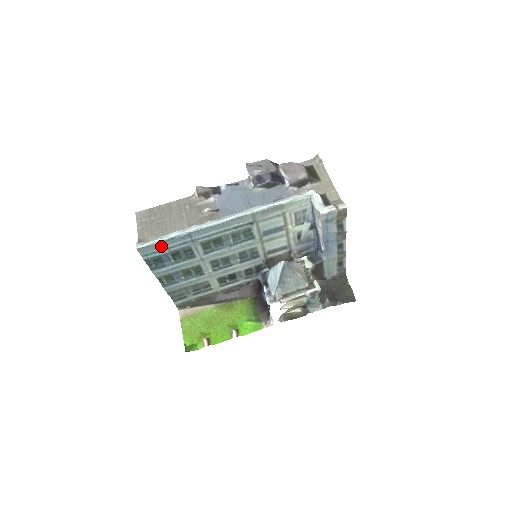
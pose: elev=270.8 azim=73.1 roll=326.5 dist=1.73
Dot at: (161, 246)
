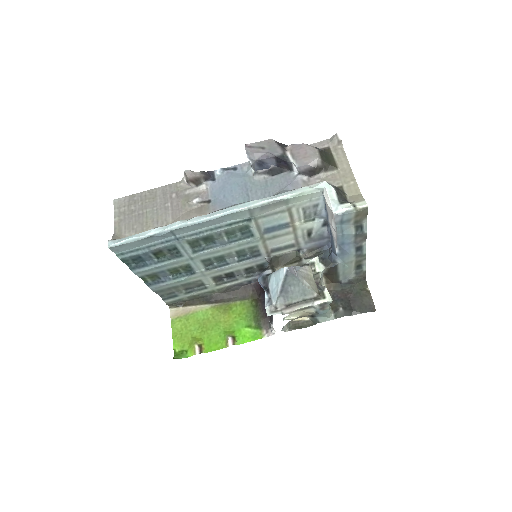
Dot at: (139, 244)
